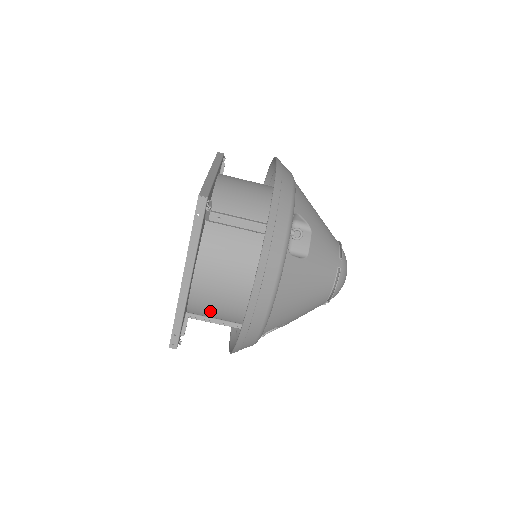
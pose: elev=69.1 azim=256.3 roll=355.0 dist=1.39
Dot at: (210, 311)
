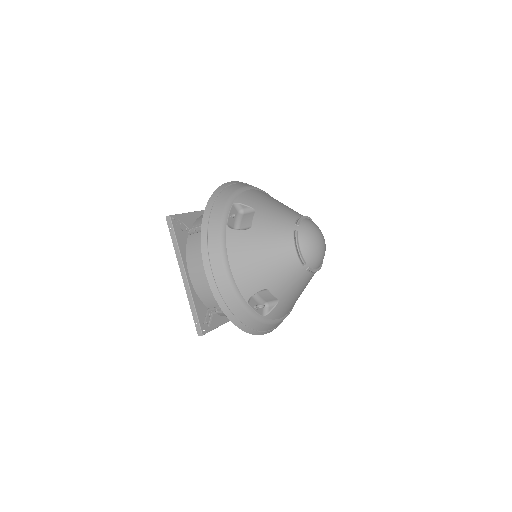
Dot at: occluded
